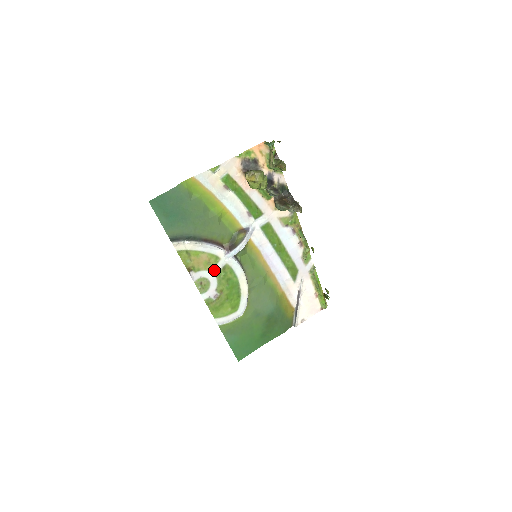
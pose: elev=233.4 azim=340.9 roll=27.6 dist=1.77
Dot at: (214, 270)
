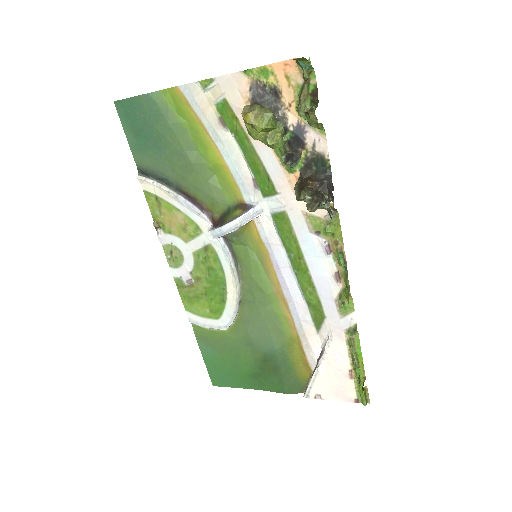
Dot at: (192, 244)
